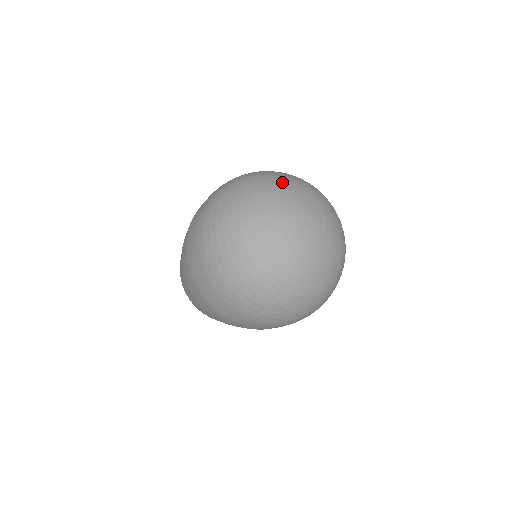
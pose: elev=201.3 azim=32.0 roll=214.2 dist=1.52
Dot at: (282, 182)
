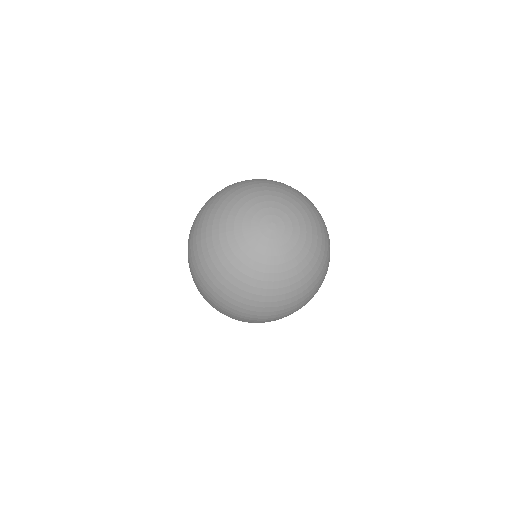
Dot at: (228, 209)
